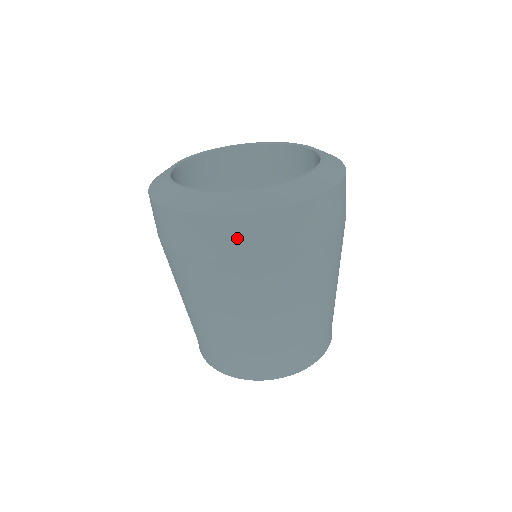
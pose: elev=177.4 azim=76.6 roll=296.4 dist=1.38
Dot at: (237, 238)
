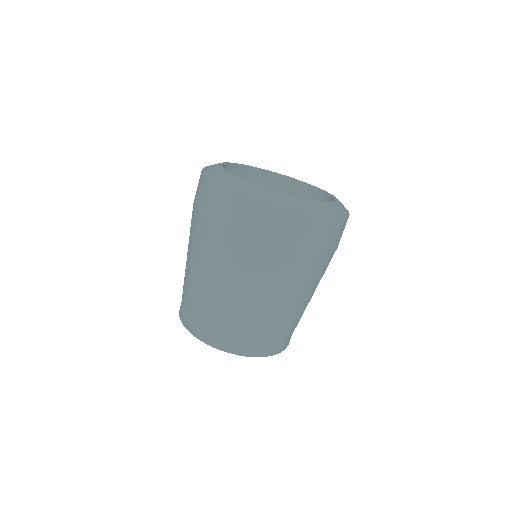
Dot at: (208, 198)
